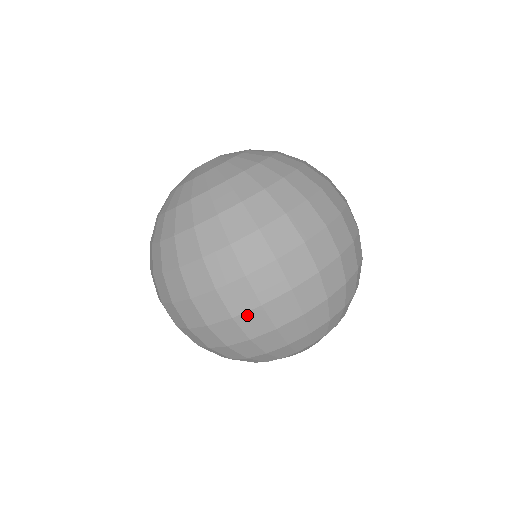
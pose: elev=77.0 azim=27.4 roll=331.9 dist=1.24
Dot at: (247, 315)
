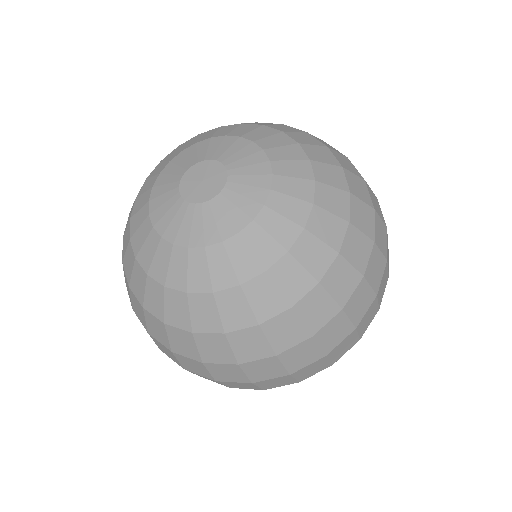
Dot at: (314, 374)
